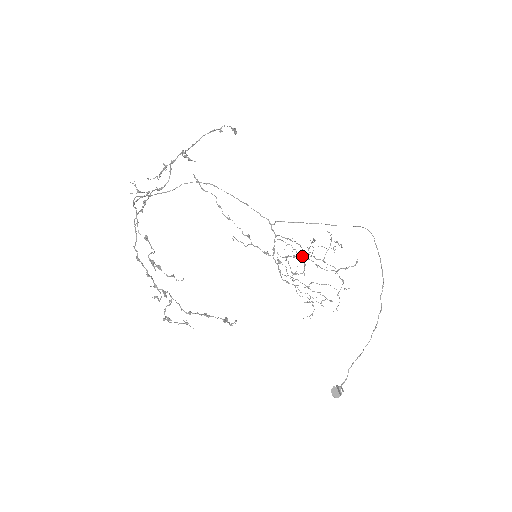
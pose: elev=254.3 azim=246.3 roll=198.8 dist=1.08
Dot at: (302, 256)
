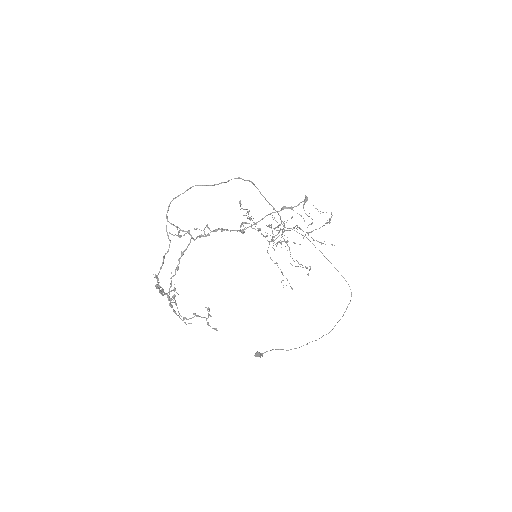
Dot at: occluded
